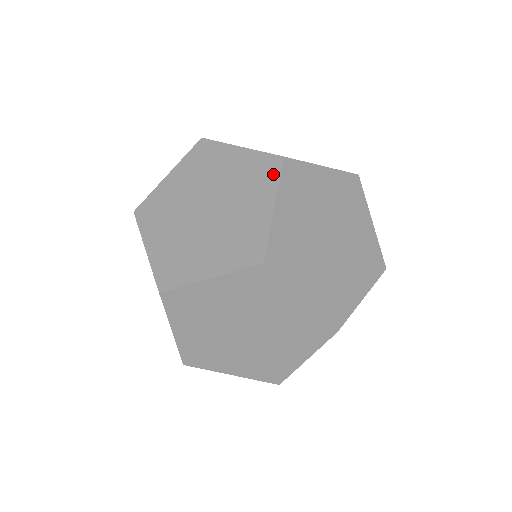
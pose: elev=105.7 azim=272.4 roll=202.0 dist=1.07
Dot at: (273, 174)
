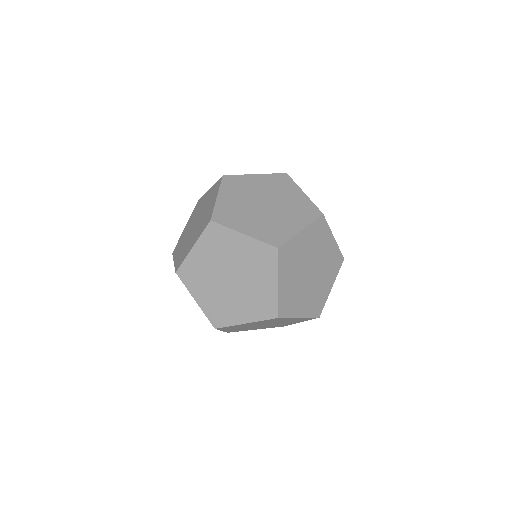
Dot at: (272, 260)
